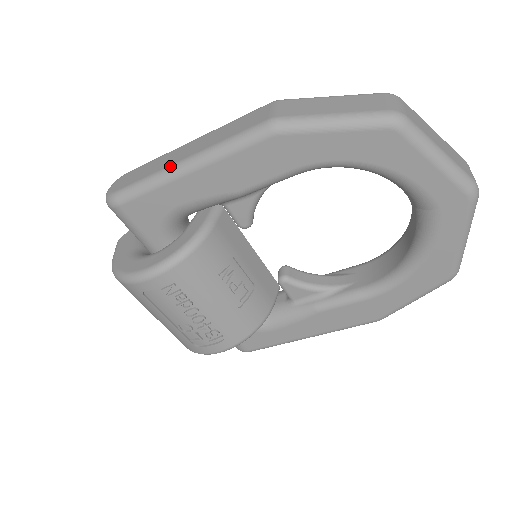
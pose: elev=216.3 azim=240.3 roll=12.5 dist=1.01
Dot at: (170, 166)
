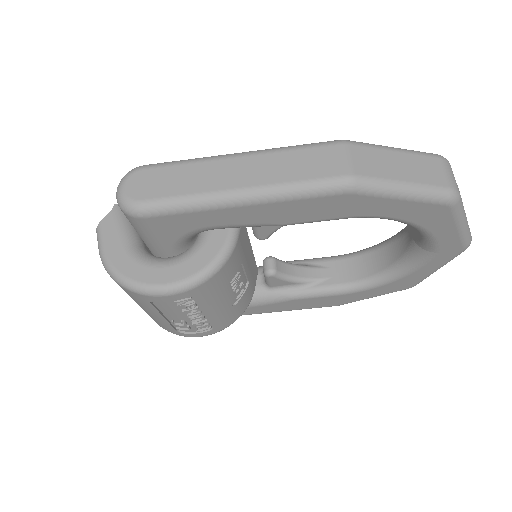
Dot at: (220, 192)
